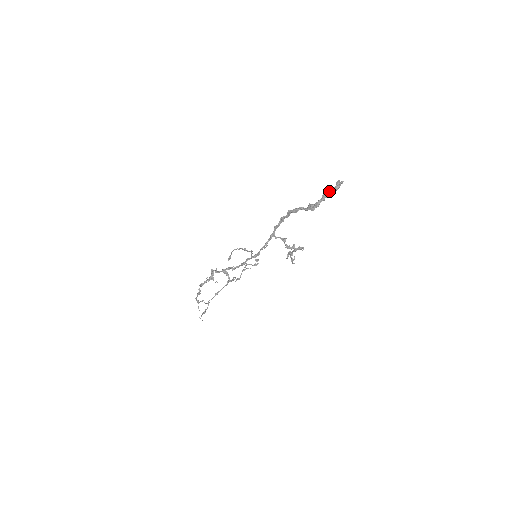
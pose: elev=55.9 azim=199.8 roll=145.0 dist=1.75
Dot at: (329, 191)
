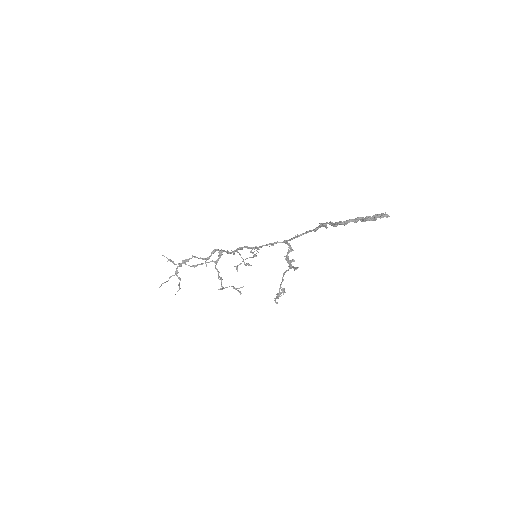
Dot at: (368, 217)
